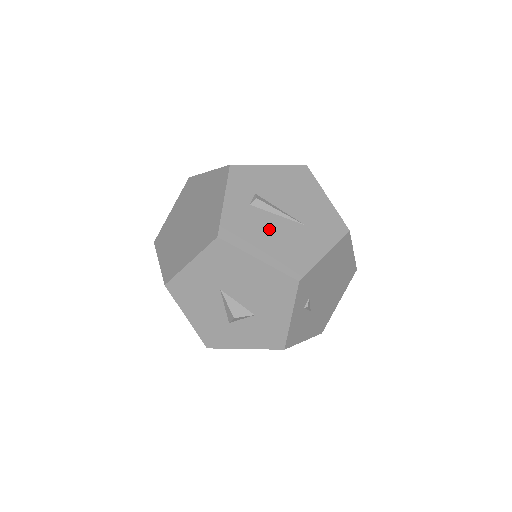
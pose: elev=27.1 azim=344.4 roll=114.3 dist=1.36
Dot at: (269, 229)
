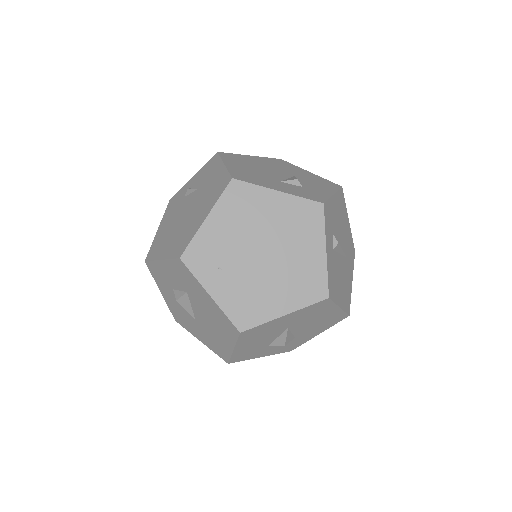
Dot at: (340, 272)
